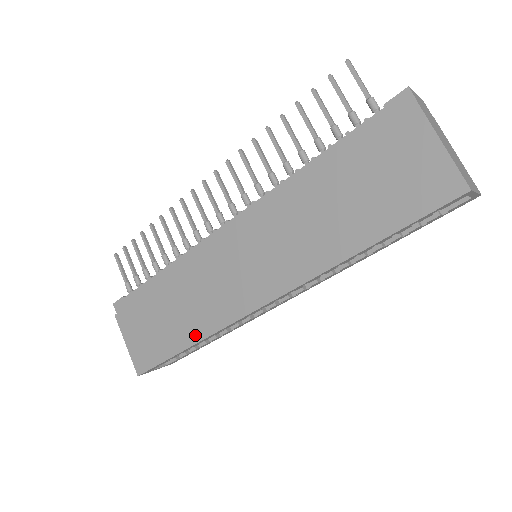
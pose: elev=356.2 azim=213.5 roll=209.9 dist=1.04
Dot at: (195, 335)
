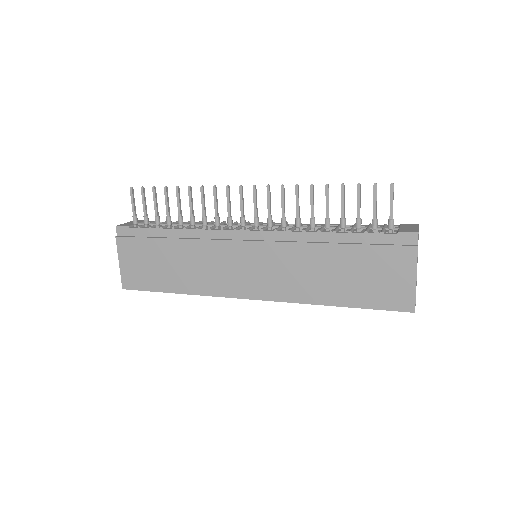
Dot at: (187, 289)
